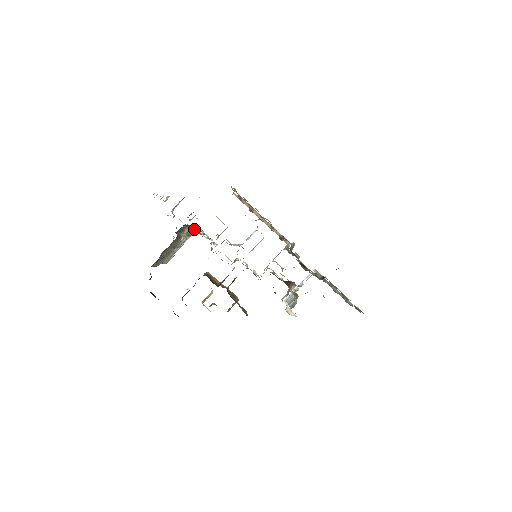
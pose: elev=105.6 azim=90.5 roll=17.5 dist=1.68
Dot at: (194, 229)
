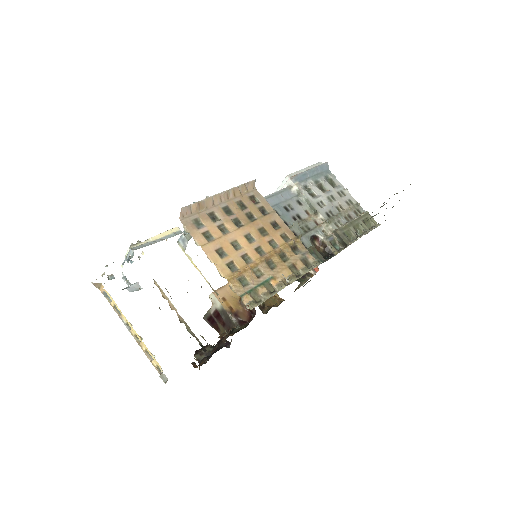
Dot at: occluded
